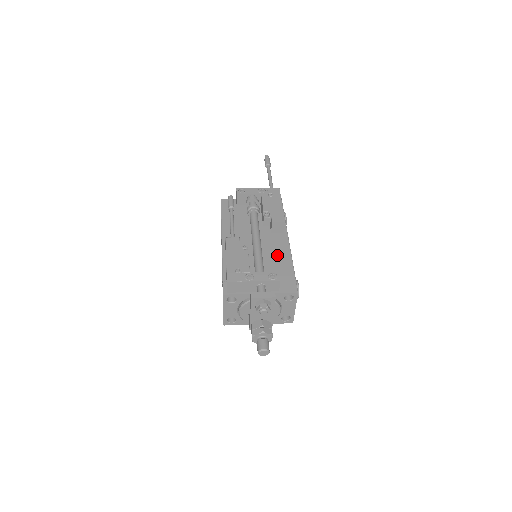
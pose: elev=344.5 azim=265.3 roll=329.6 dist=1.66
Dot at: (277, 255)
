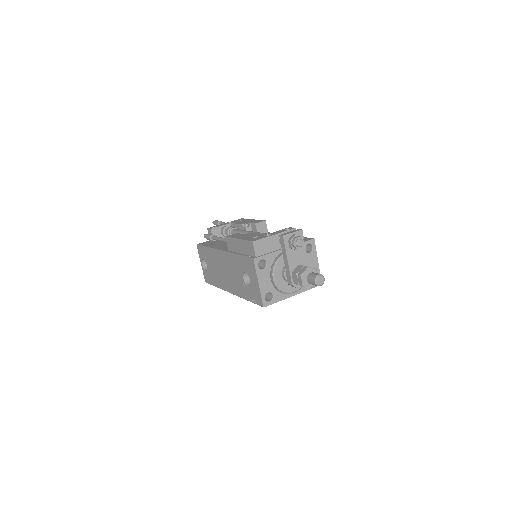
Dot at: occluded
